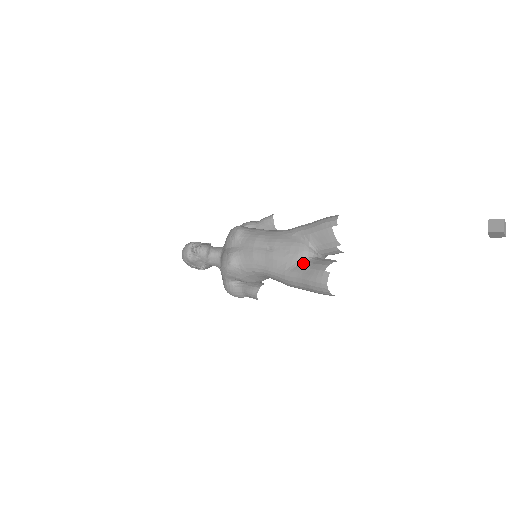
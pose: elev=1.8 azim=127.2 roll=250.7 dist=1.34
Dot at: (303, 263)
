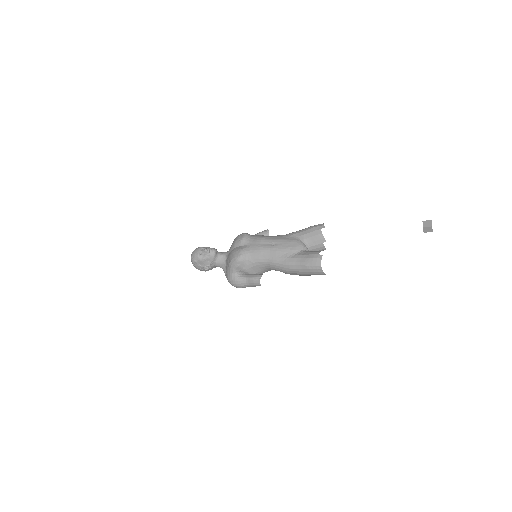
Dot at: (300, 253)
